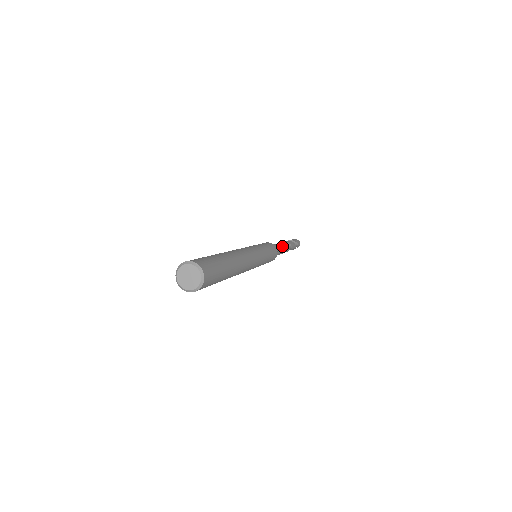
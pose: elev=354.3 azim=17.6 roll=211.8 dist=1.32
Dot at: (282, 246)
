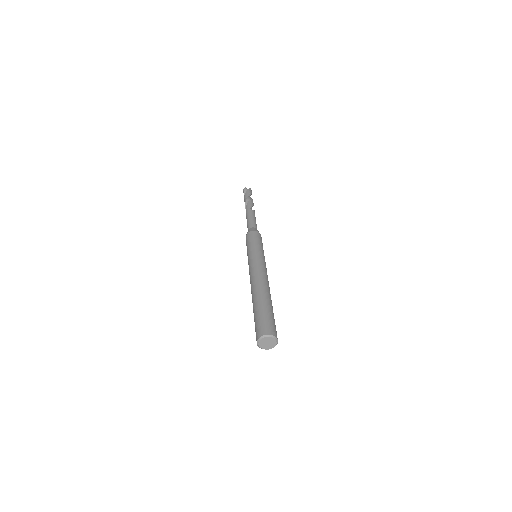
Dot at: (255, 219)
